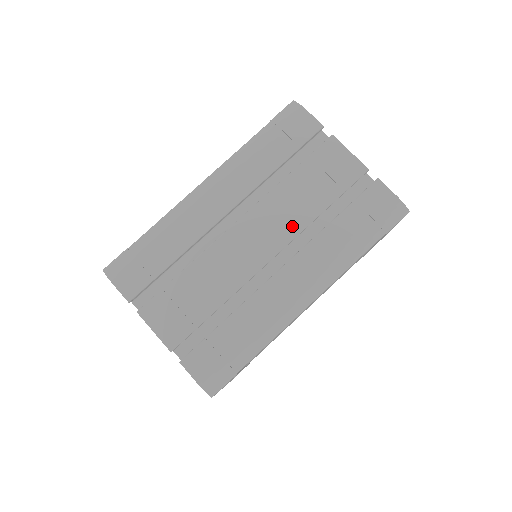
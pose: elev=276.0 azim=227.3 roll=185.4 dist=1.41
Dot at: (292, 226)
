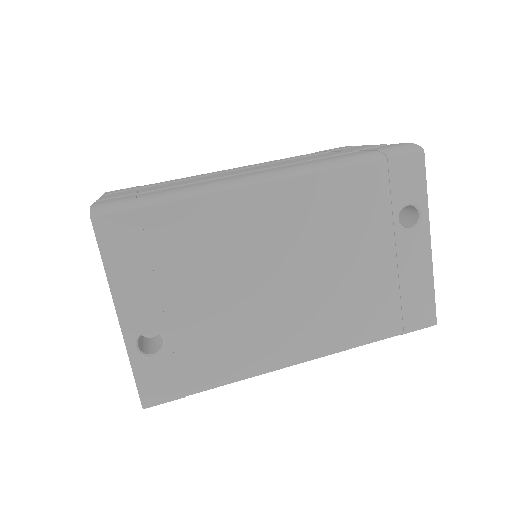
Dot at: (287, 163)
